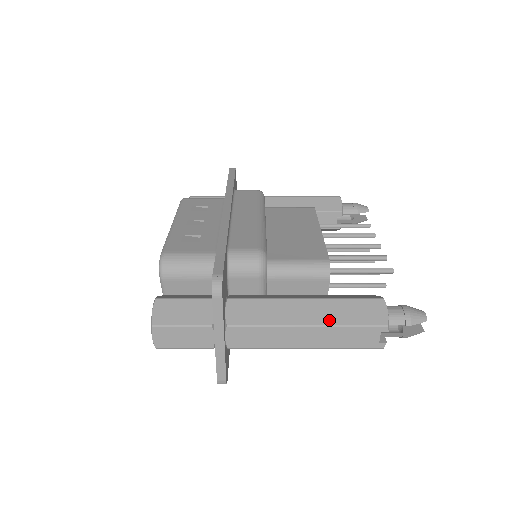
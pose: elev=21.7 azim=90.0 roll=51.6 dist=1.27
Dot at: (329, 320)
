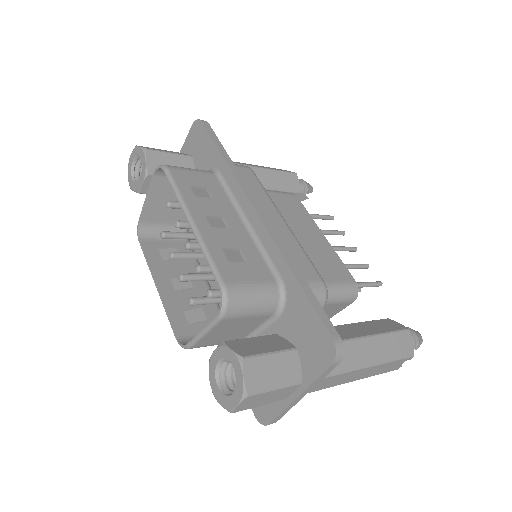
Dot at: (382, 358)
